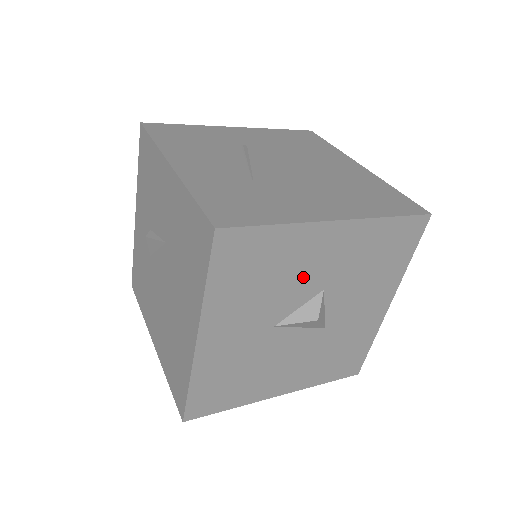
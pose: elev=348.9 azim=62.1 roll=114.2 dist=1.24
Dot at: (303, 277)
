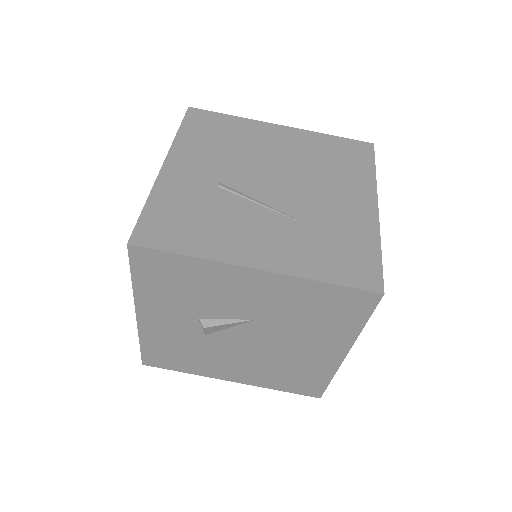
Dot at: occluded
